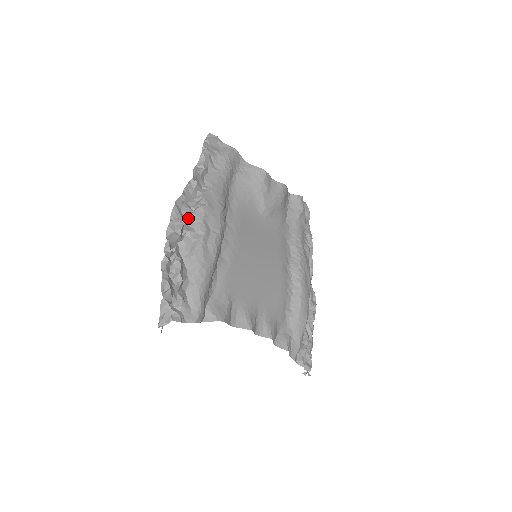
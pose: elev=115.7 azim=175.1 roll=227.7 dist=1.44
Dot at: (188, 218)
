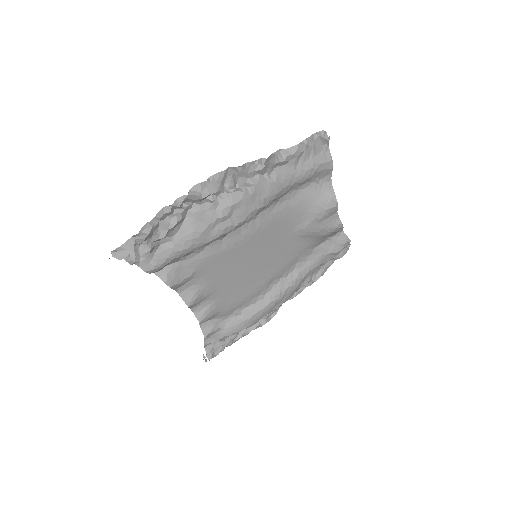
Dot at: (226, 189)
